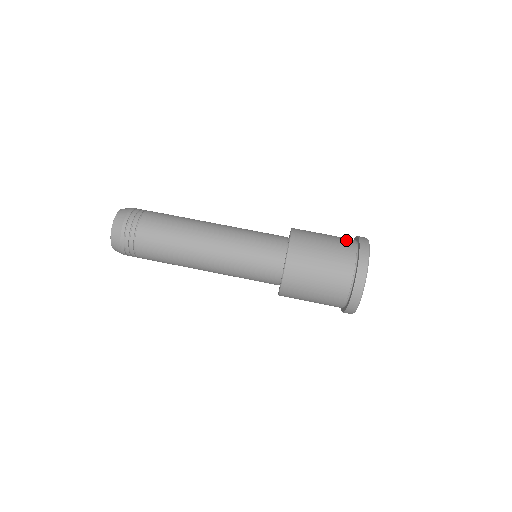
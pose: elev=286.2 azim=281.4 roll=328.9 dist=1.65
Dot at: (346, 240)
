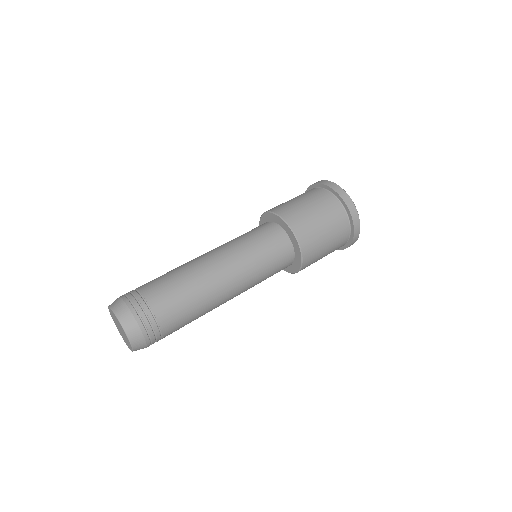
Dot at: occluded
